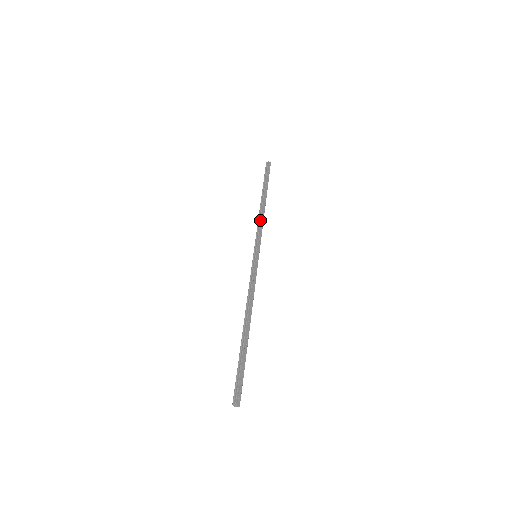
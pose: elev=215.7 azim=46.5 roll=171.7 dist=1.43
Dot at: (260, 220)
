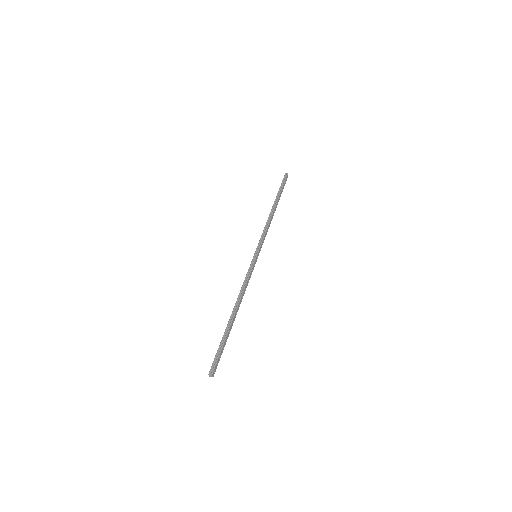
Dot at: (268, 226)
